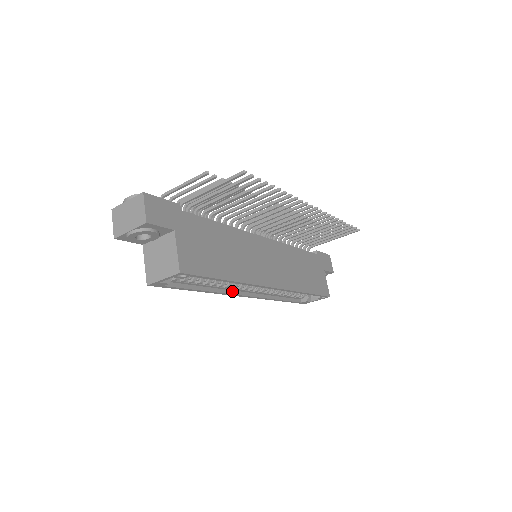
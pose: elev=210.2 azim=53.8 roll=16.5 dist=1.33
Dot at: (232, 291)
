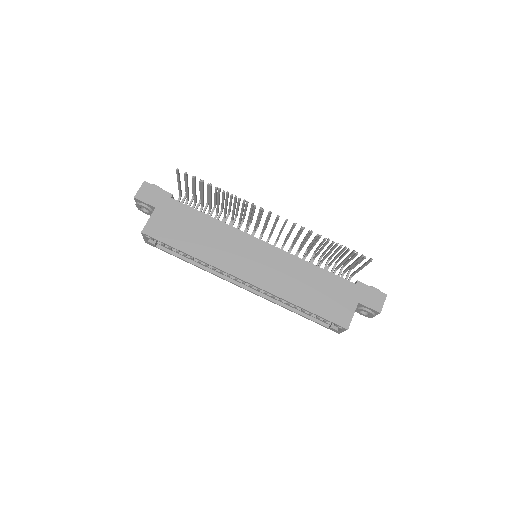
Dot at: (225, 276)
